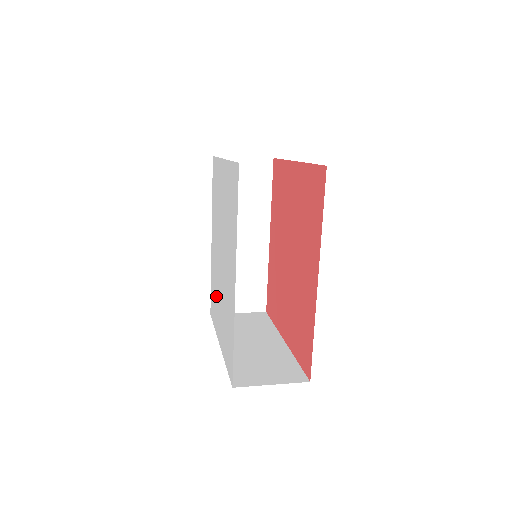
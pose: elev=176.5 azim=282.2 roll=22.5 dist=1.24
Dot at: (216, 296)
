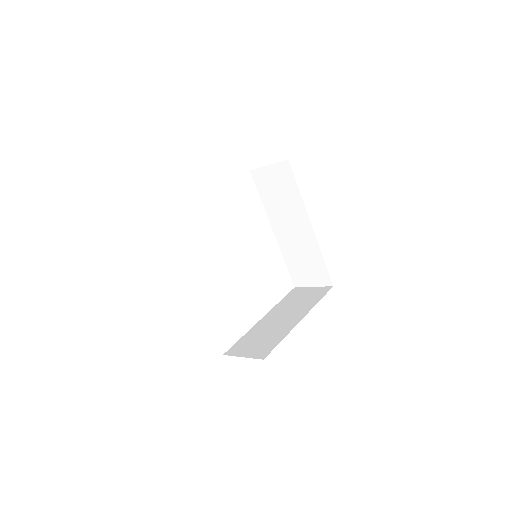
Dot at: occluded
